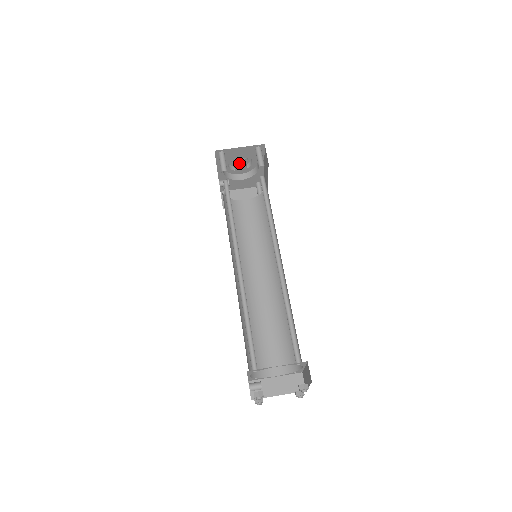
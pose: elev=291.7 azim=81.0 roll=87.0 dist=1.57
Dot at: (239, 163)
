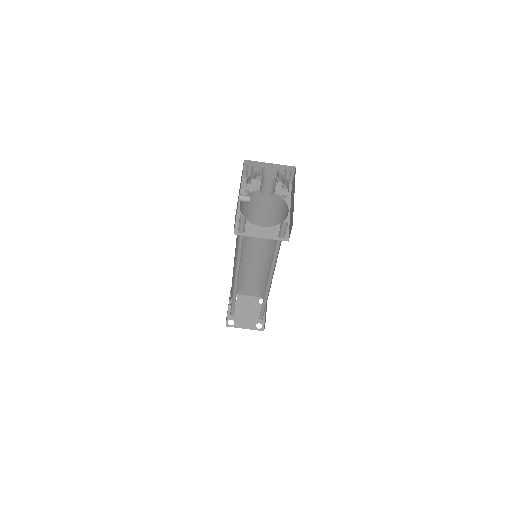
Dot at: (266, 193)
